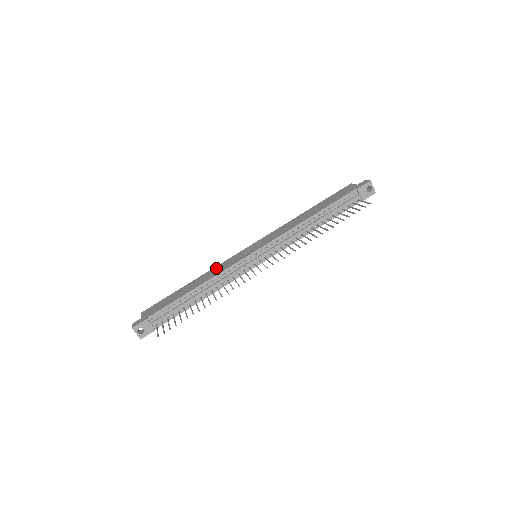
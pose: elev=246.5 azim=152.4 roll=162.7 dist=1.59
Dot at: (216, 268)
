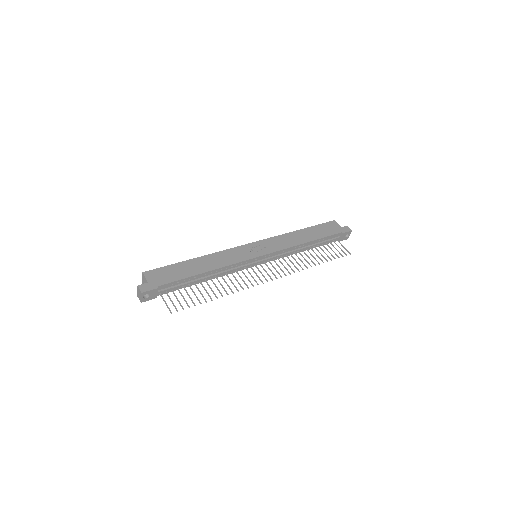
Dot at: (223, 254)
